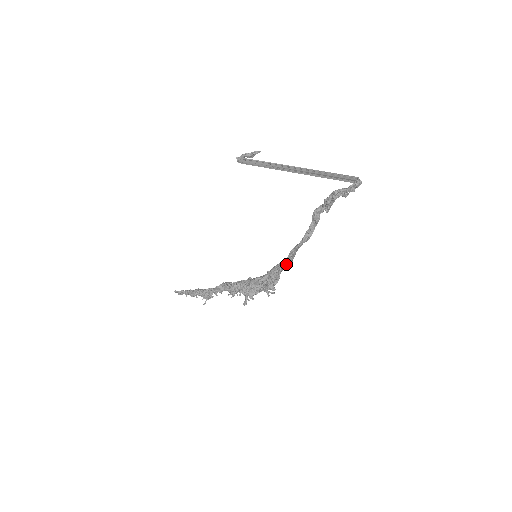
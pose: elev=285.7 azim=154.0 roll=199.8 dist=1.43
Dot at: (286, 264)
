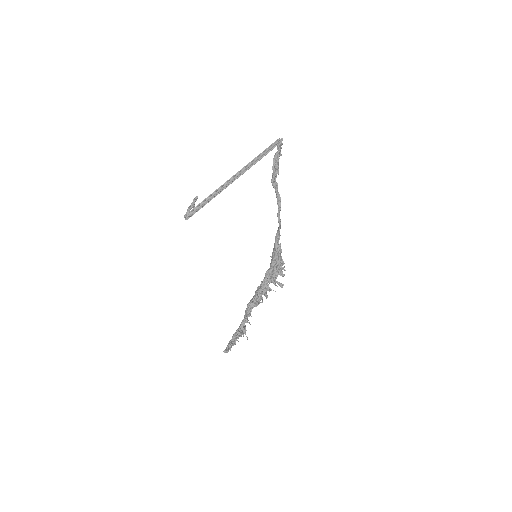
Dot at: occluded
